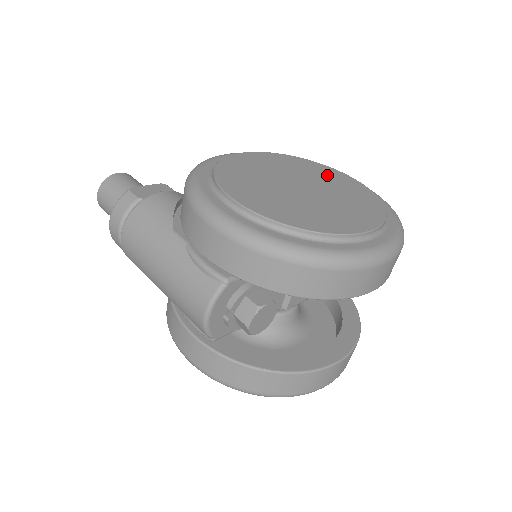
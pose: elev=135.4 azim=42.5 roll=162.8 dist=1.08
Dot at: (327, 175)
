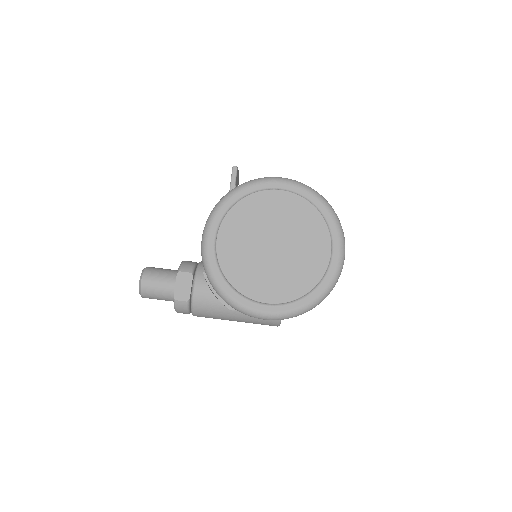
Dot at: (271, 208)
